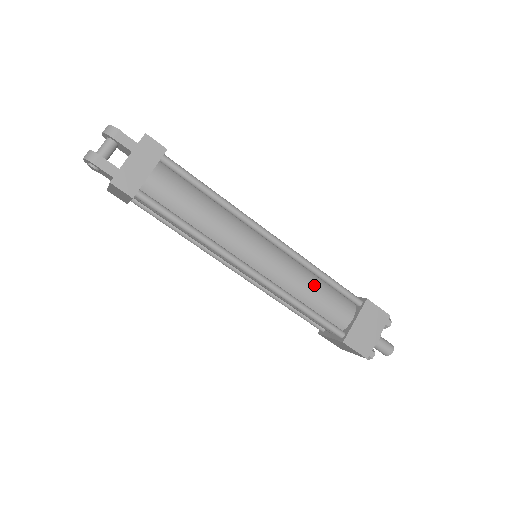
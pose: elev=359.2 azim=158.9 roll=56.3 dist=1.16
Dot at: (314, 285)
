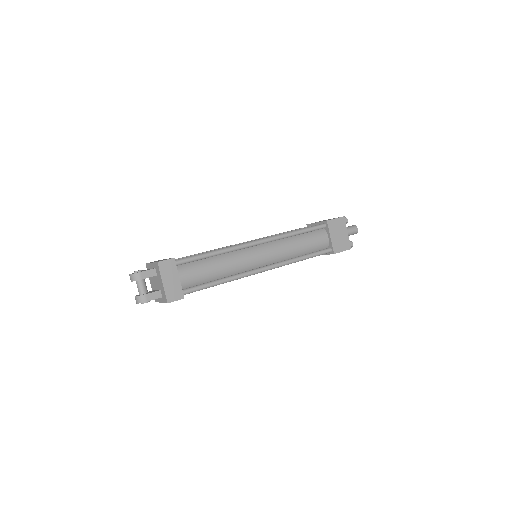
Dot at: (297, 242)
